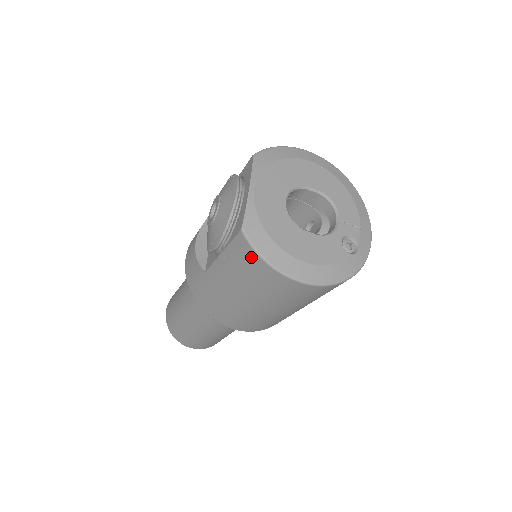
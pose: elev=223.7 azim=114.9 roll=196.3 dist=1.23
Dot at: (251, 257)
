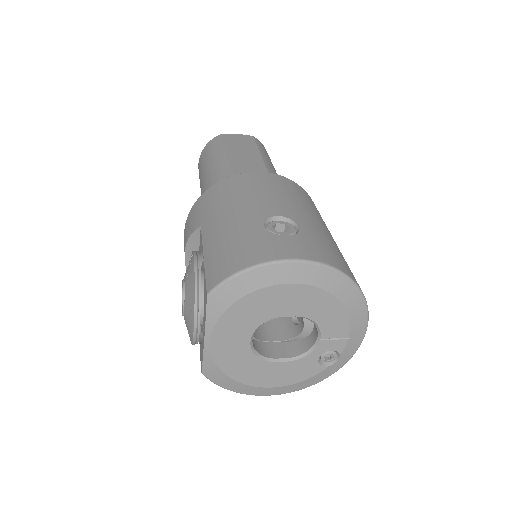
Dot at: occluded
